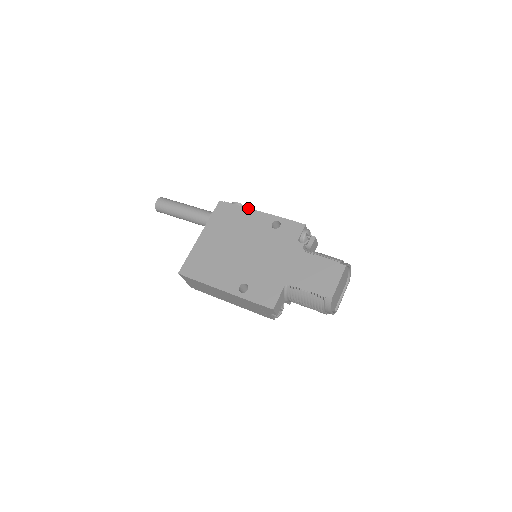
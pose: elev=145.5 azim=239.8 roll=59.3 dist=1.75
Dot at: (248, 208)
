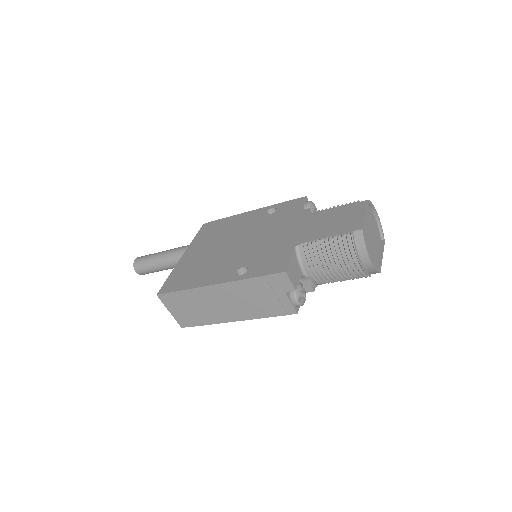
Dot at: occluded
